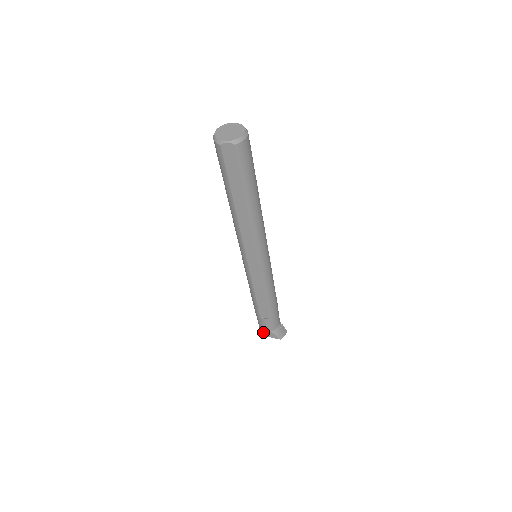
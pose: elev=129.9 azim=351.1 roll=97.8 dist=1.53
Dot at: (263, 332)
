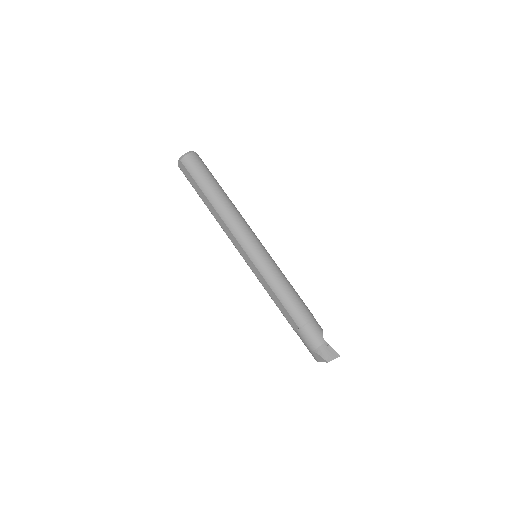
Dot at: (313, 356)
